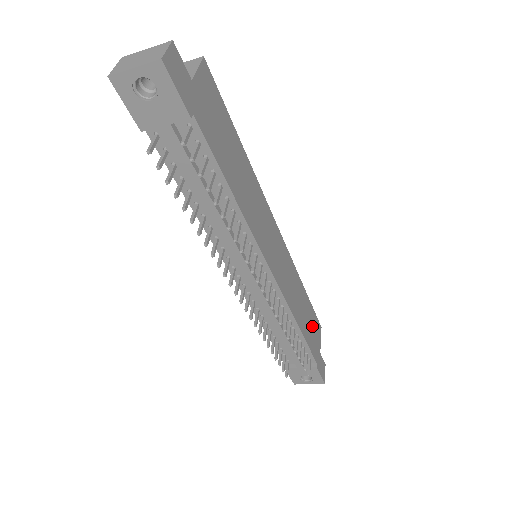
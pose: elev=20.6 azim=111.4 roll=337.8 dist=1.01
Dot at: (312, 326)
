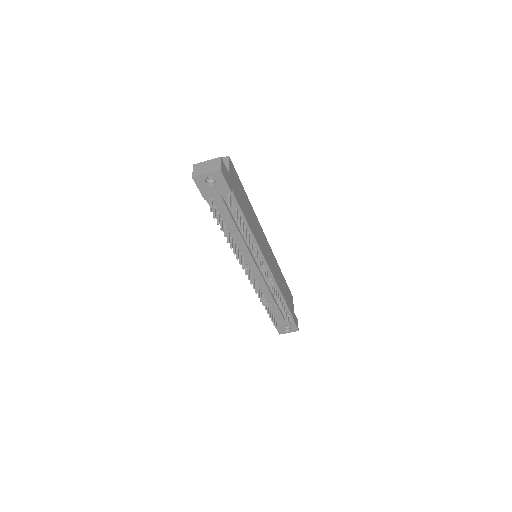
Dot at: (288, 295)
